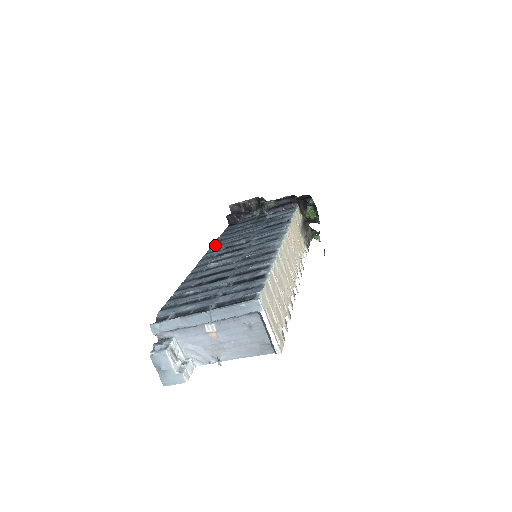
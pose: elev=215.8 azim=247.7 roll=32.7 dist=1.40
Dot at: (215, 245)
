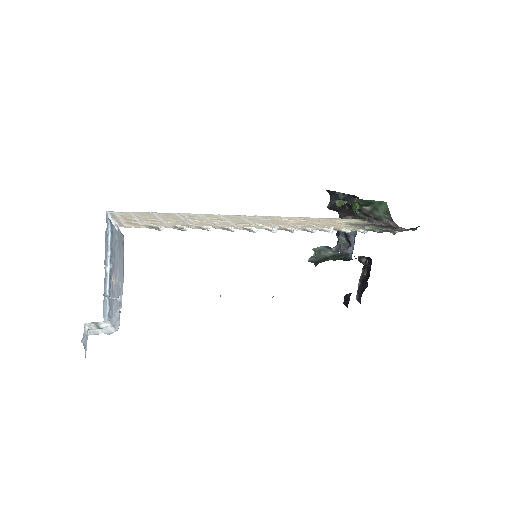
Dot at: occluded
